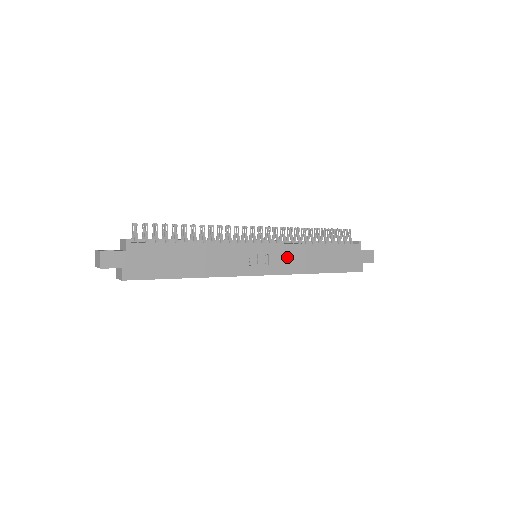
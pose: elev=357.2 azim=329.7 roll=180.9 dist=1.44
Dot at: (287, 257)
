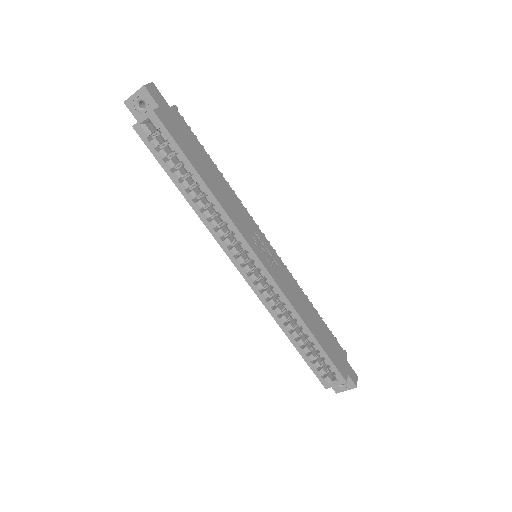
Dot at: (286, 280)
